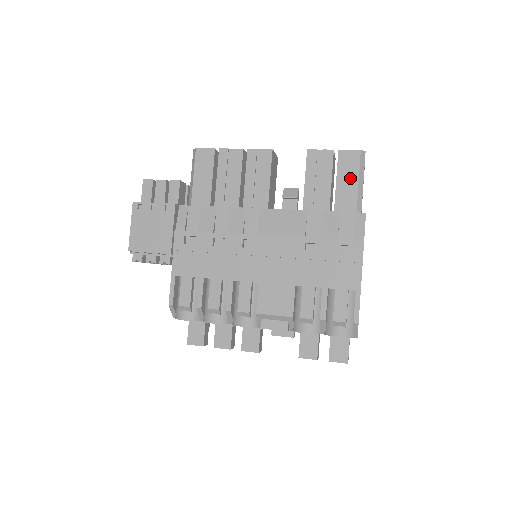
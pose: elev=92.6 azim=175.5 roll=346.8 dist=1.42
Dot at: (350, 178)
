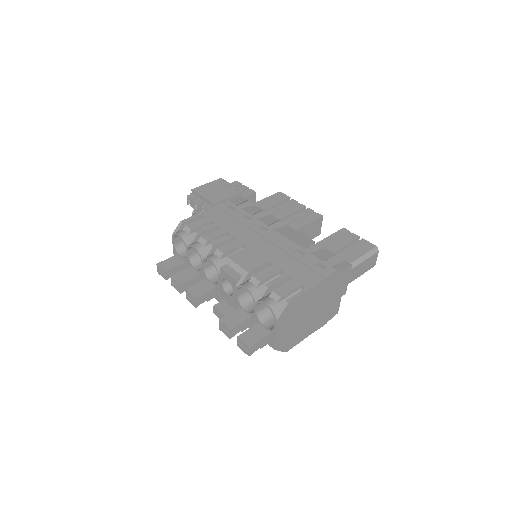
Dot at: (357, 252)
